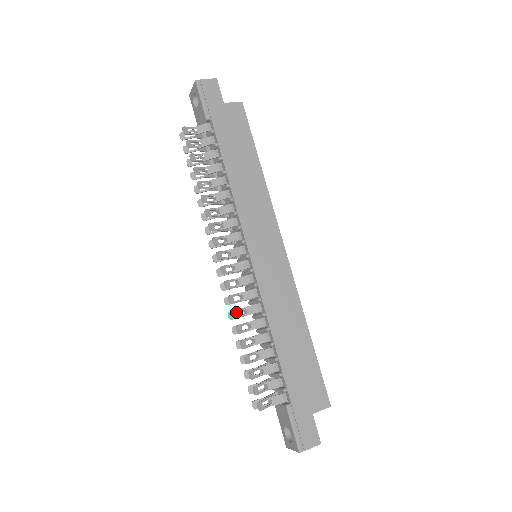
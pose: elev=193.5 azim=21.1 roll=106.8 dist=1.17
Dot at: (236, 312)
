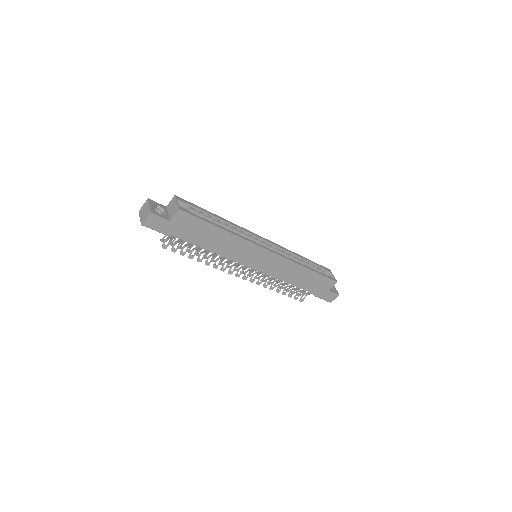
Dot at: (265, 285)
